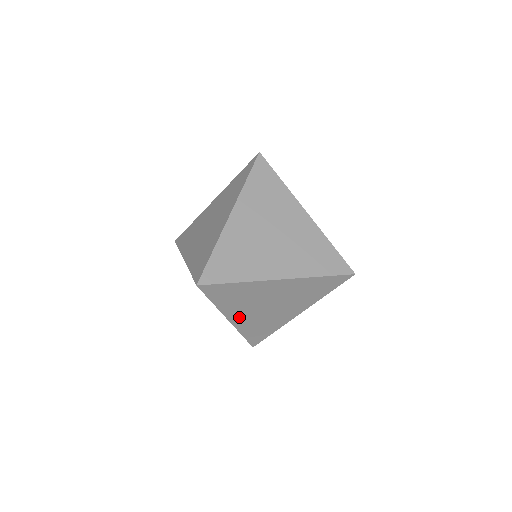
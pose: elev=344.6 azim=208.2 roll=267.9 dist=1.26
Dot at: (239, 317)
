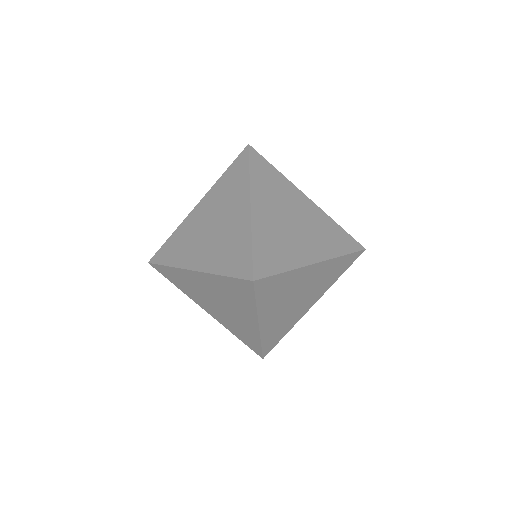
Dot at: (268, 319)
